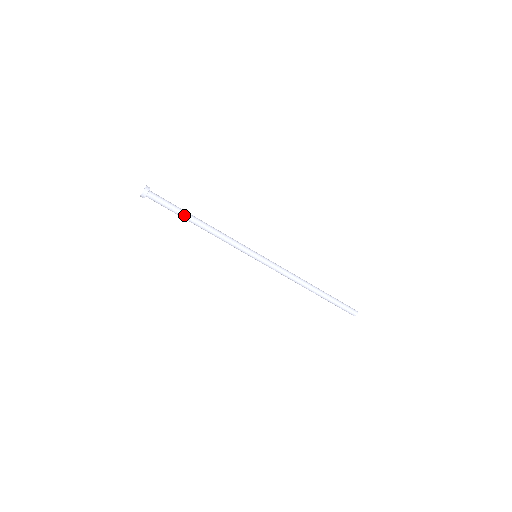
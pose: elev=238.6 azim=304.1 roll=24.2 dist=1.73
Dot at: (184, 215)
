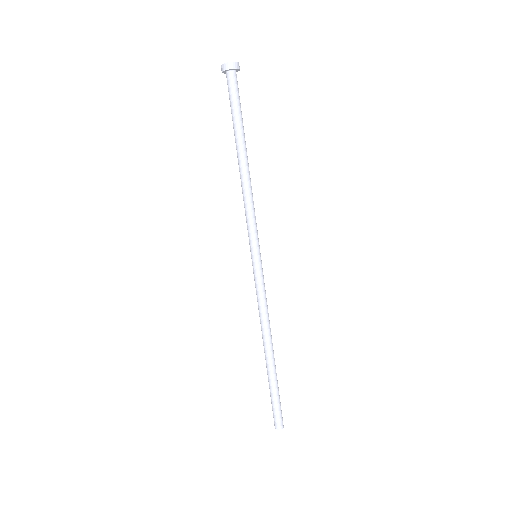
Dot at: (240, 133)
